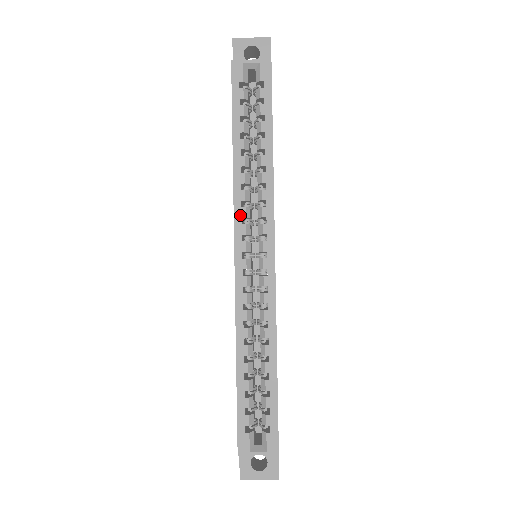
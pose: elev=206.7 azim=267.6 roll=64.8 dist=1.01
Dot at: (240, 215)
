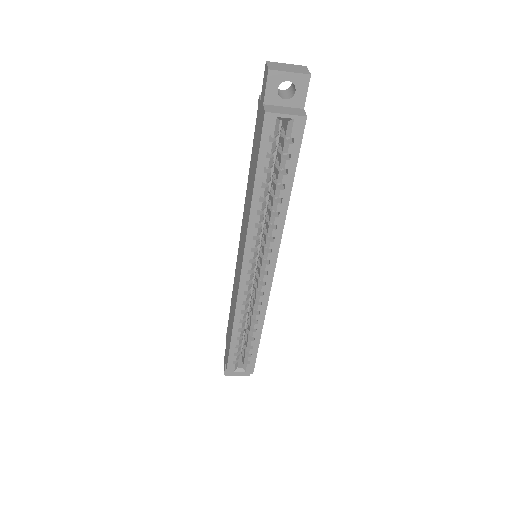
Dot at: (250, 246)
